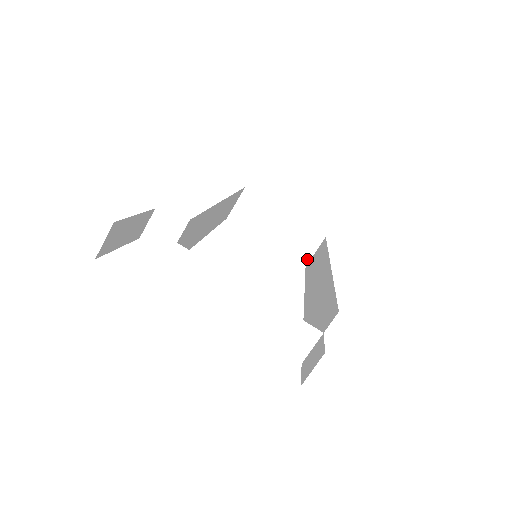
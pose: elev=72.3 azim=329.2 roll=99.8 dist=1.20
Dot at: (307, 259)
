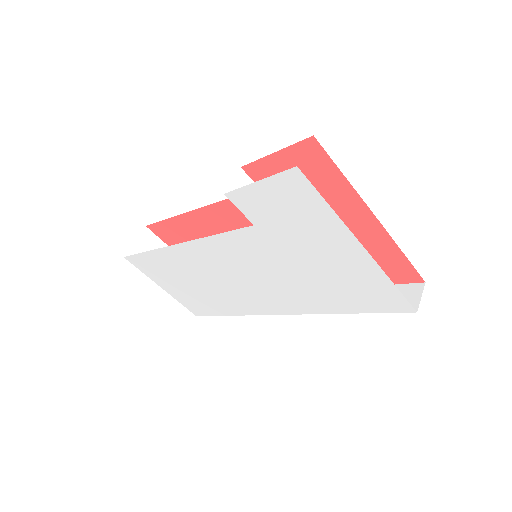
Dot at: occluded
